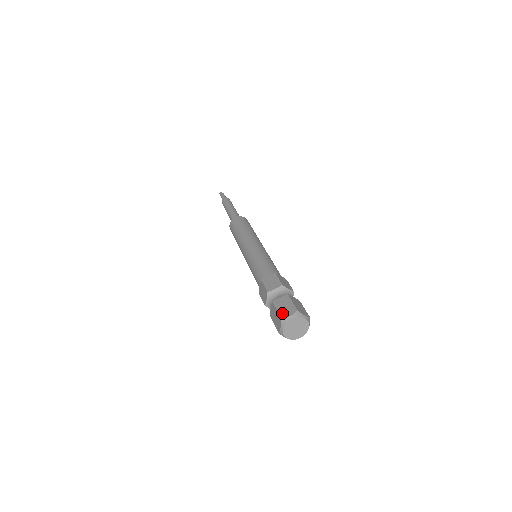
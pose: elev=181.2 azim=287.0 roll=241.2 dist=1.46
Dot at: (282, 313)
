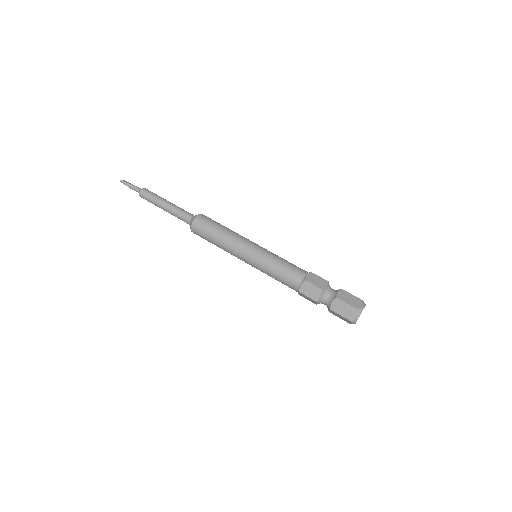
Dot at: (355, 305)
